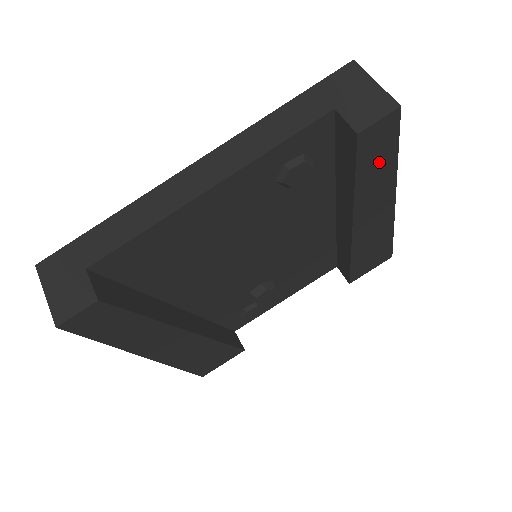
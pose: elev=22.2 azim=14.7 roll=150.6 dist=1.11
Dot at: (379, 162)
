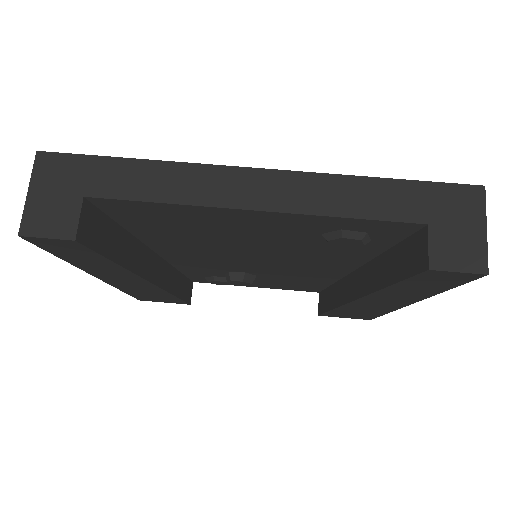
Dot at: (426, 286)
